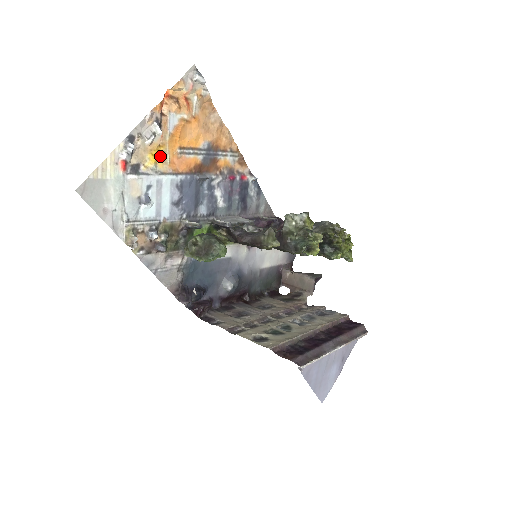
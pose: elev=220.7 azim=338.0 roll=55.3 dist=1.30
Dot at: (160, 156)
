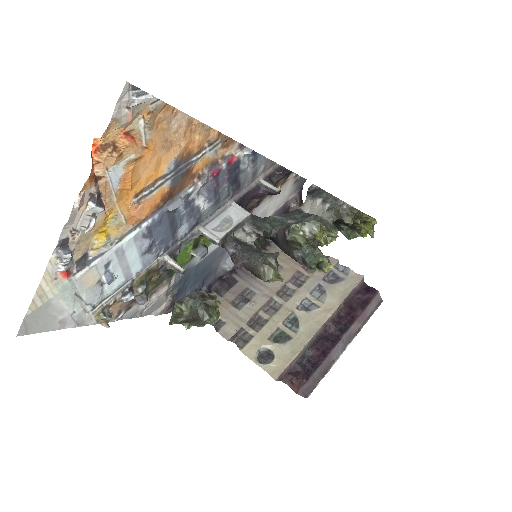
Dot at: (111, 225)
